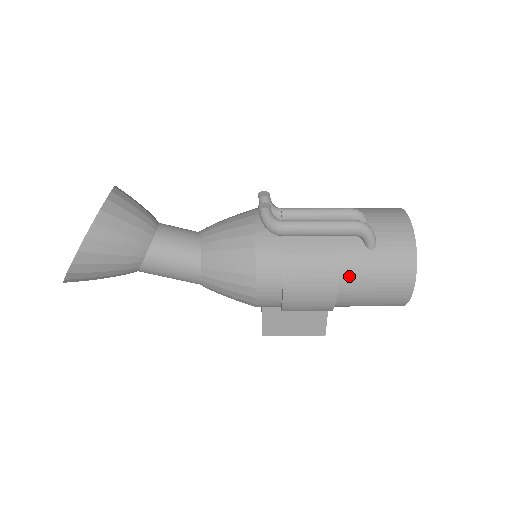
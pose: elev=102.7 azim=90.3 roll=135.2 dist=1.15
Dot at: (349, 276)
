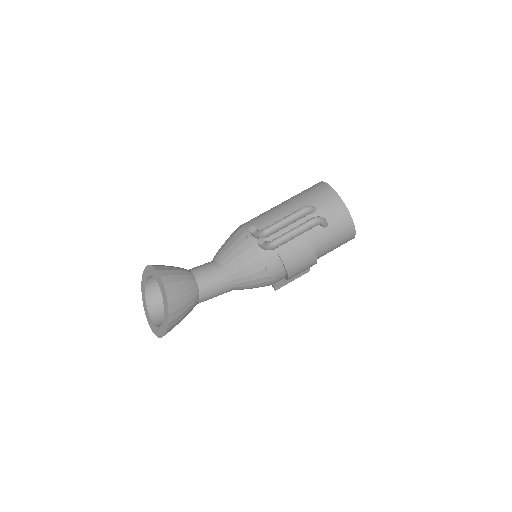
Dot at: (320, 248)
